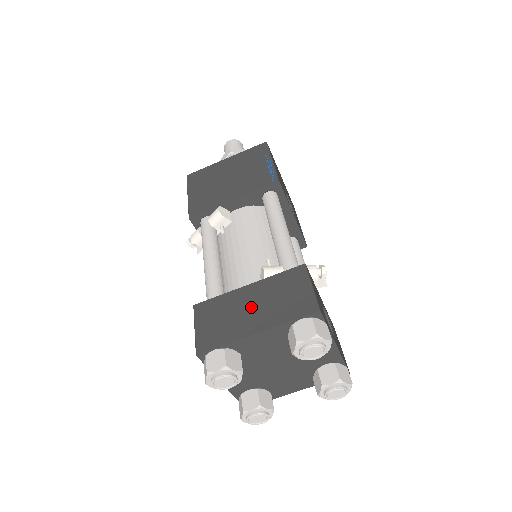
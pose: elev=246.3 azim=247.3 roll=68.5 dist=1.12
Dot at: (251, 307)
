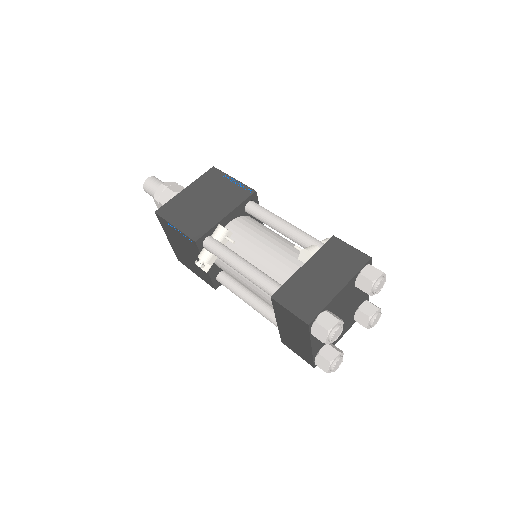
Dot at: (321, 277)
